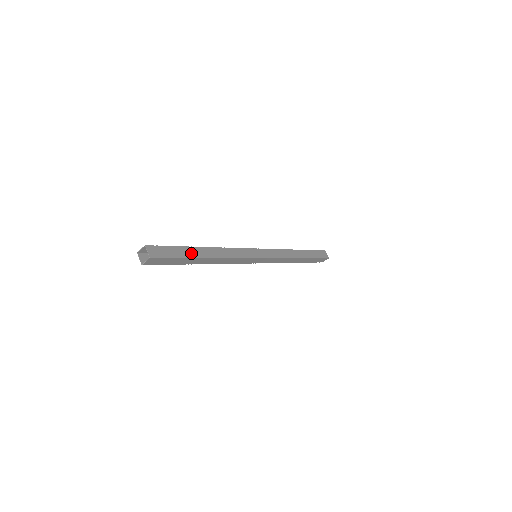
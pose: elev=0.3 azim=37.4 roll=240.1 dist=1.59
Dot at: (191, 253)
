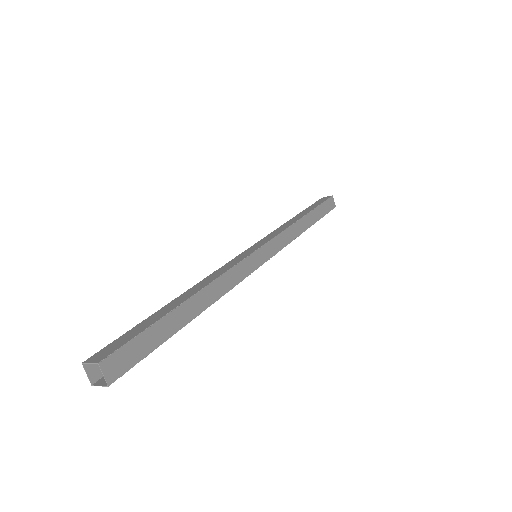
Dot at: (173, 325)
